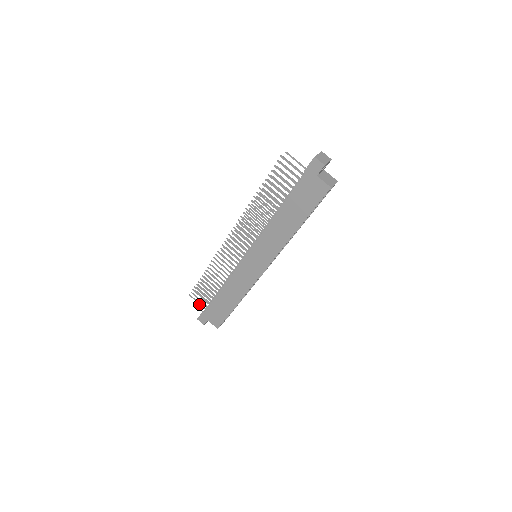
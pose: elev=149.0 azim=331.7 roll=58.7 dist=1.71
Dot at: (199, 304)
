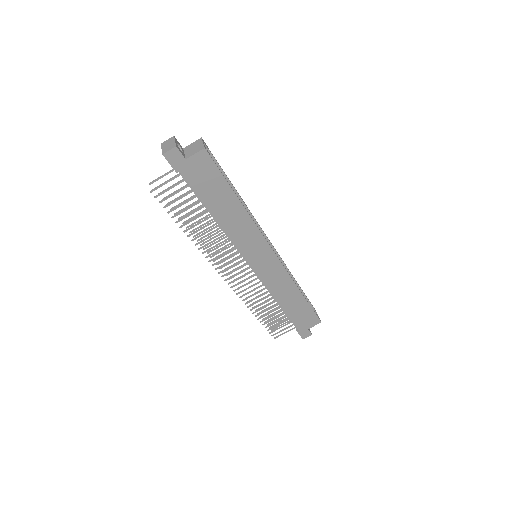
Dot at: occluded
